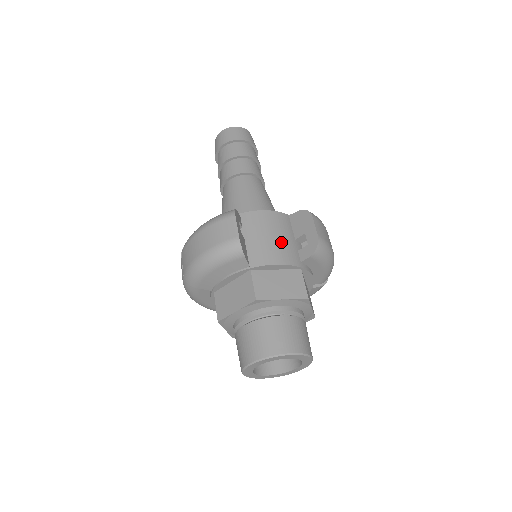
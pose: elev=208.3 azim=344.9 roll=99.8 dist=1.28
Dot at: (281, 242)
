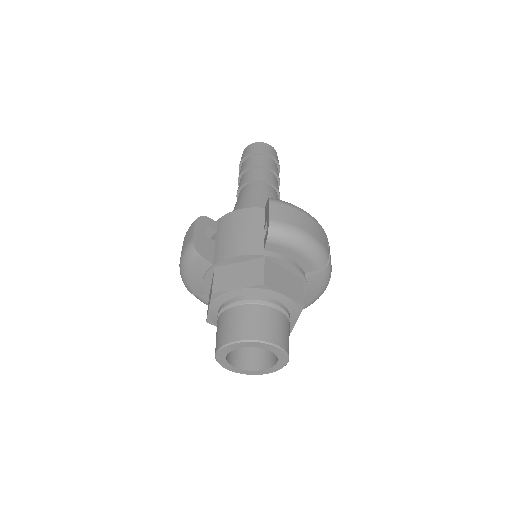
Dot at: (244, 235)
